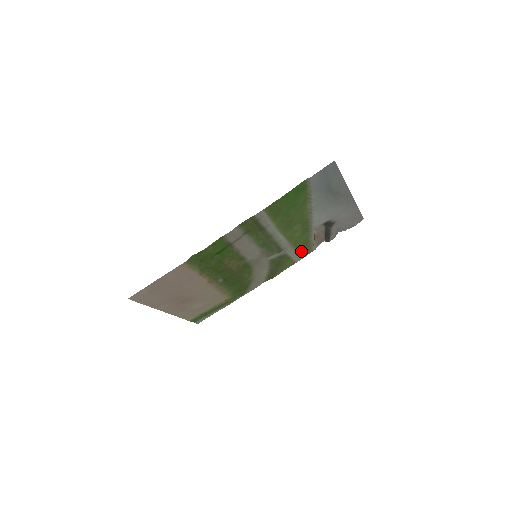
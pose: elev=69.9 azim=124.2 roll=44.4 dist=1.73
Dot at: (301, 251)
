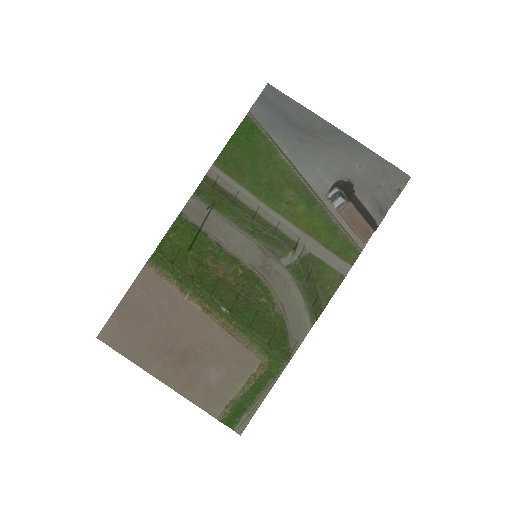
Dot at: (336, 248)
